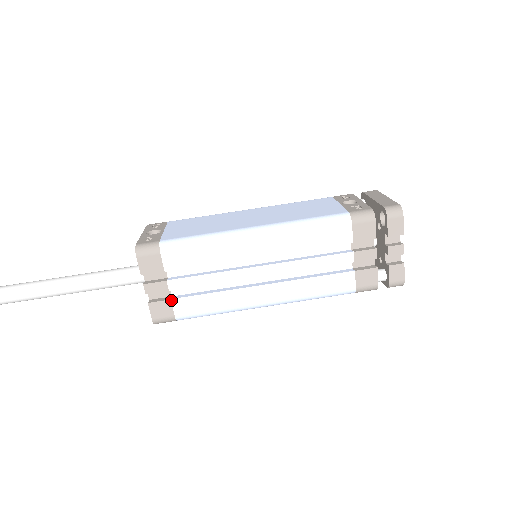
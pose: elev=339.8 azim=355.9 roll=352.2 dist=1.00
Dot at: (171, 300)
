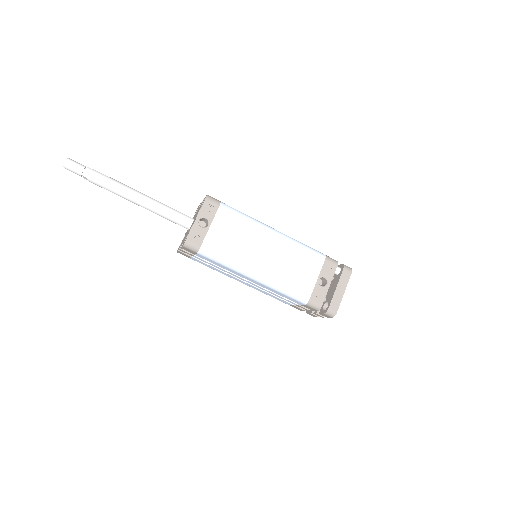
Dot at: (192, 257)
